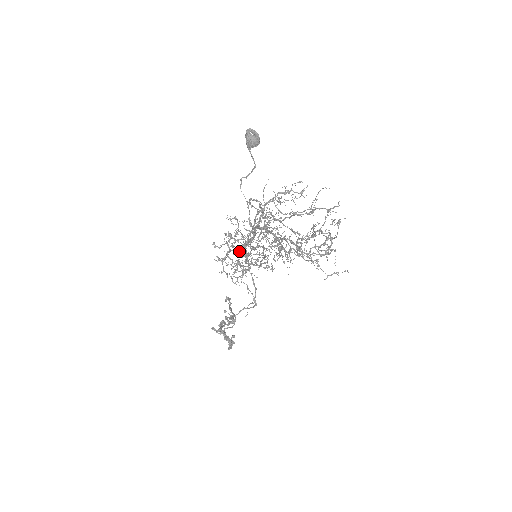
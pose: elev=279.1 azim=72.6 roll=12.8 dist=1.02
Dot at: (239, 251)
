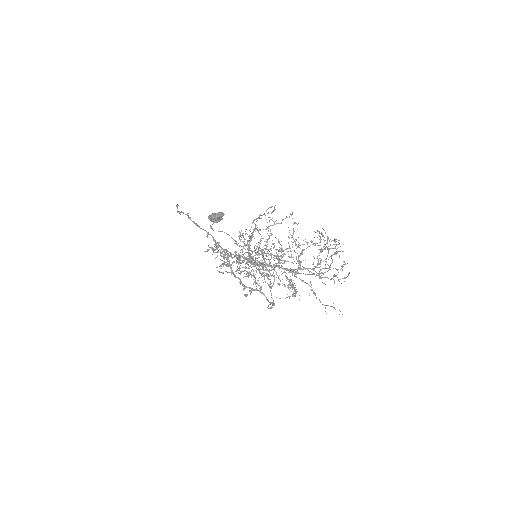
Dot at: (258, 280)
